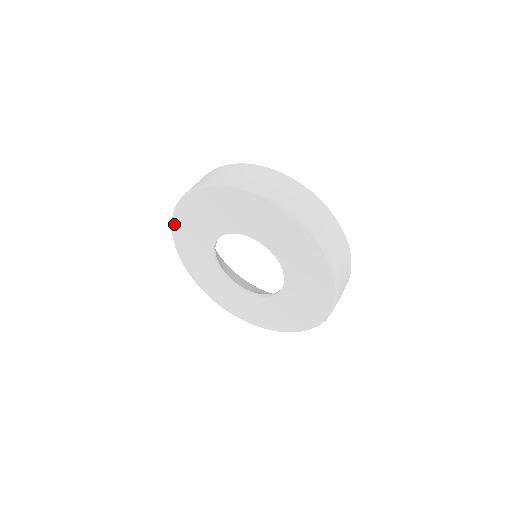
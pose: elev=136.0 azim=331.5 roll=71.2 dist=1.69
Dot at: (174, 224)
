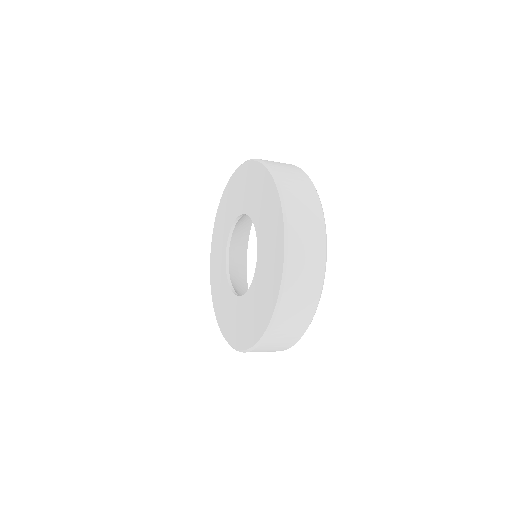
Dot at: (223, 195)
